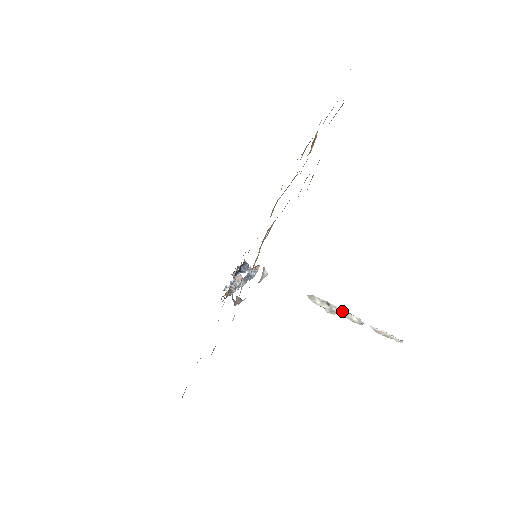
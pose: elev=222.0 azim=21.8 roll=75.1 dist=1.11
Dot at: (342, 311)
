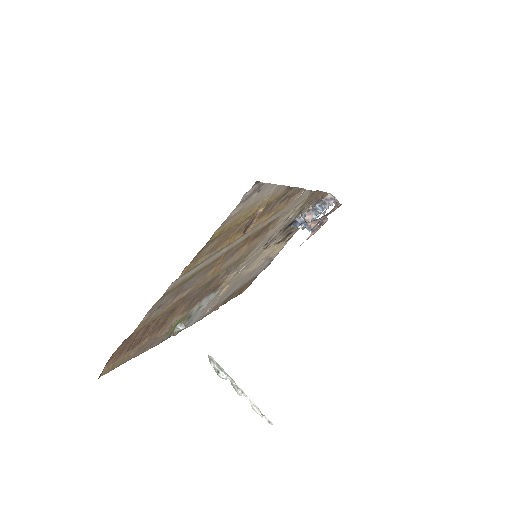
Dot at: (231, 380)
